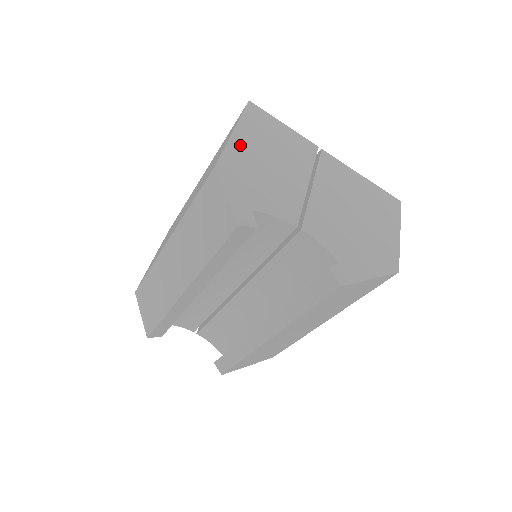
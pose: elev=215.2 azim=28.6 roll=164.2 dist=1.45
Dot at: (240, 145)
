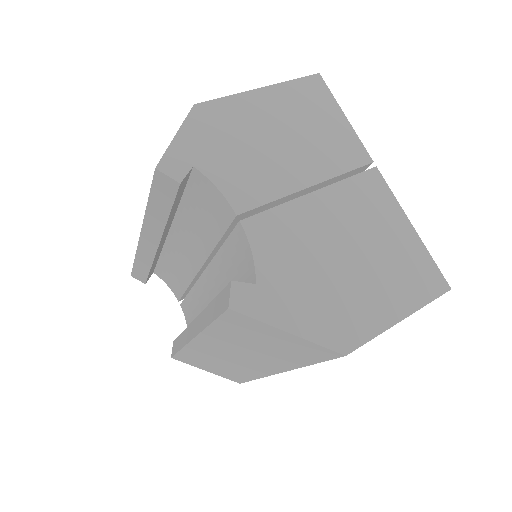
Dot at: (253, 104)
